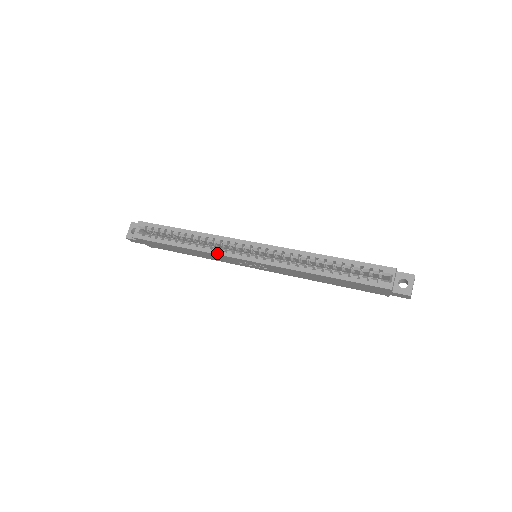
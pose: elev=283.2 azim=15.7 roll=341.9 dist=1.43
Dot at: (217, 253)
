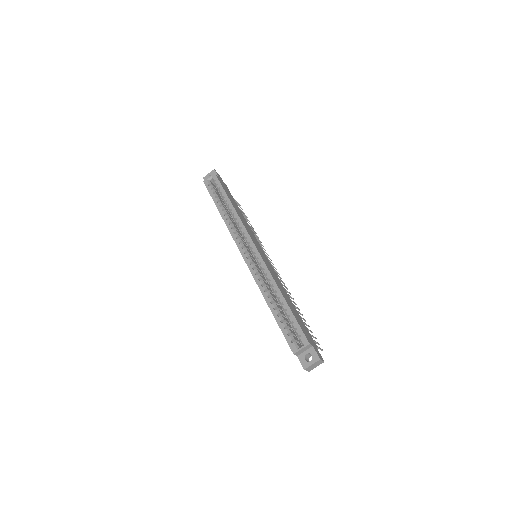
Dot at: (232, 234)
